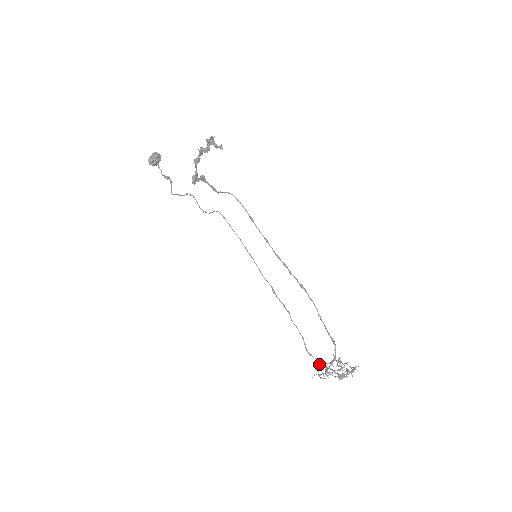
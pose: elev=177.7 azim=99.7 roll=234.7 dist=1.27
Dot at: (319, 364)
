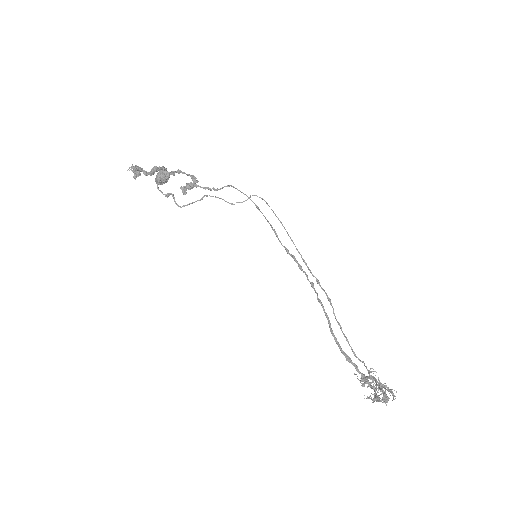
Dot at: occluded
